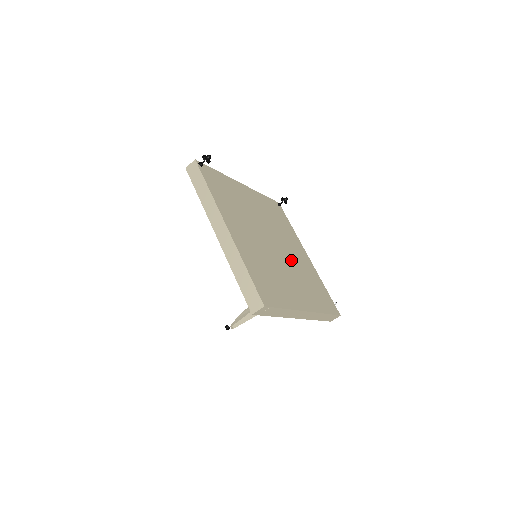
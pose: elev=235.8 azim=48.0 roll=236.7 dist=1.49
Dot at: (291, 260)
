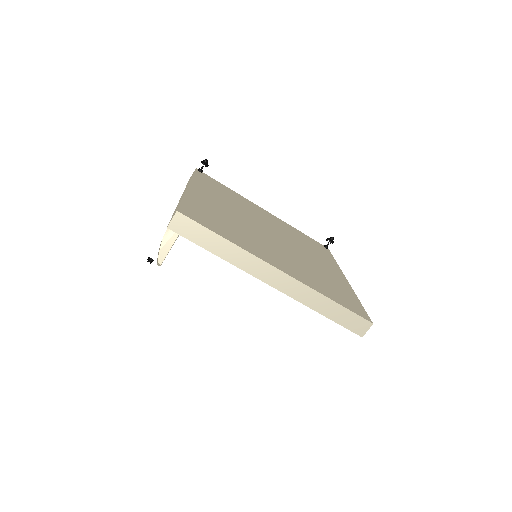
Dot at: (296, 254)
